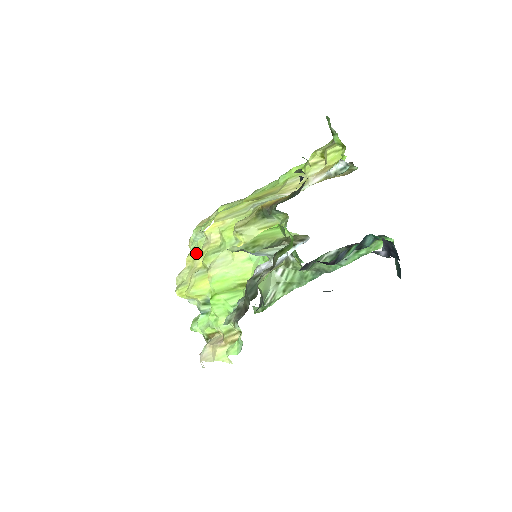
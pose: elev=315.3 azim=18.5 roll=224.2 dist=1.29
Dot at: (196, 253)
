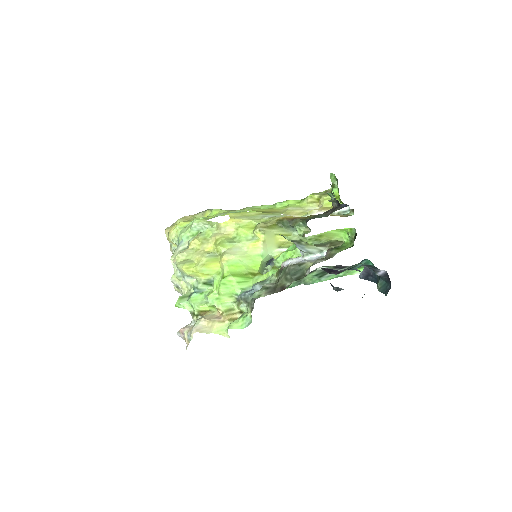
Dot at: (204, 239)
